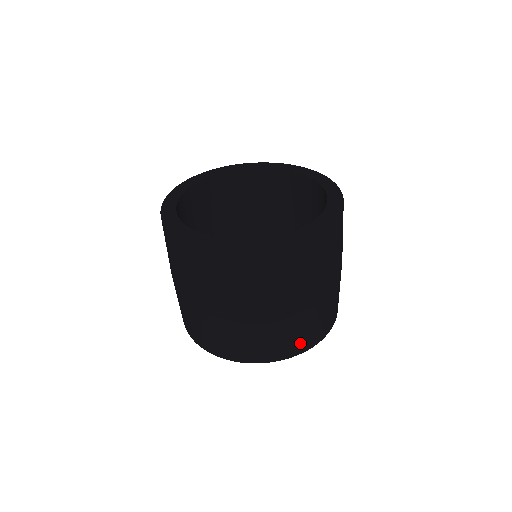
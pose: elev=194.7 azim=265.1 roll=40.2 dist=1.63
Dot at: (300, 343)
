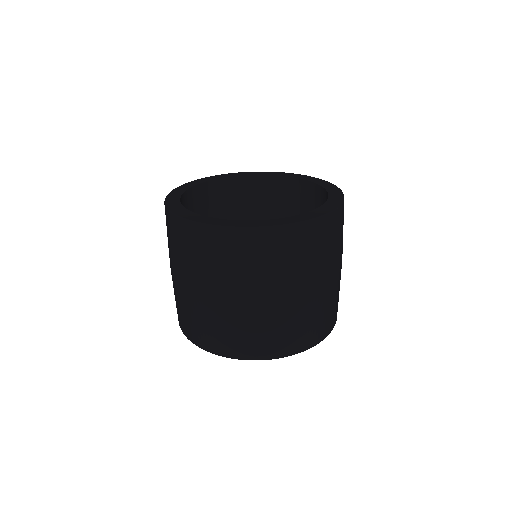
Dot at: (296, 341)
